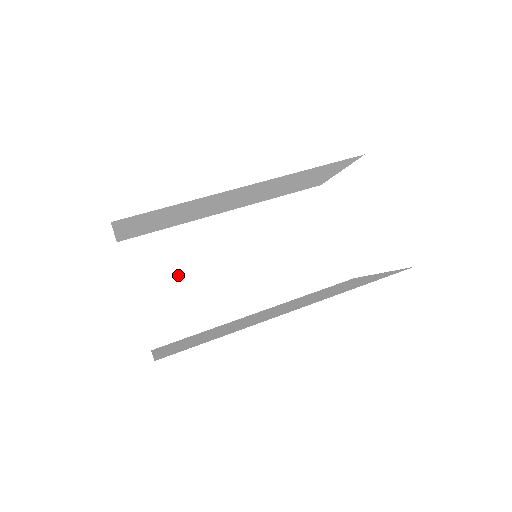
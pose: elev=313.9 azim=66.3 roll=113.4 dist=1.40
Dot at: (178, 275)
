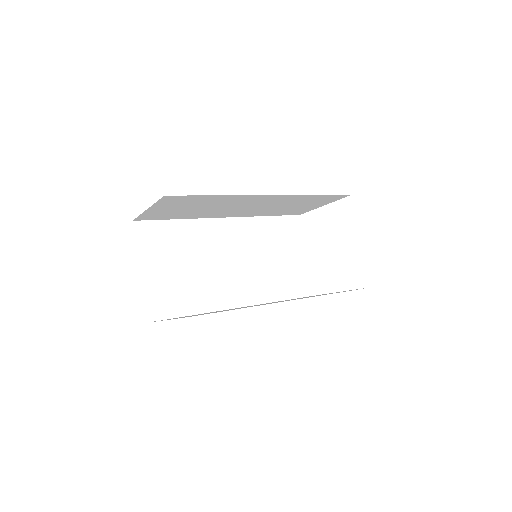
Dot at: (179, 261)
